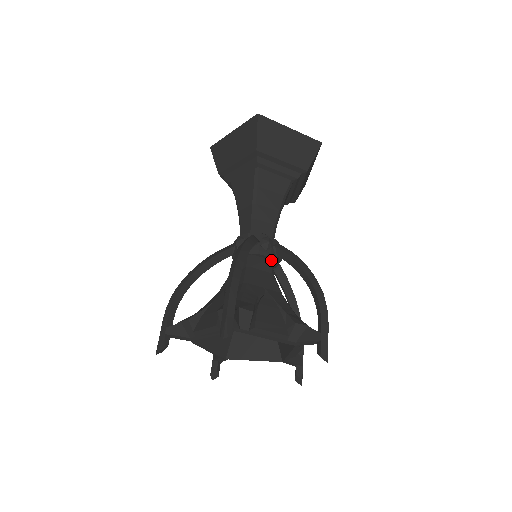
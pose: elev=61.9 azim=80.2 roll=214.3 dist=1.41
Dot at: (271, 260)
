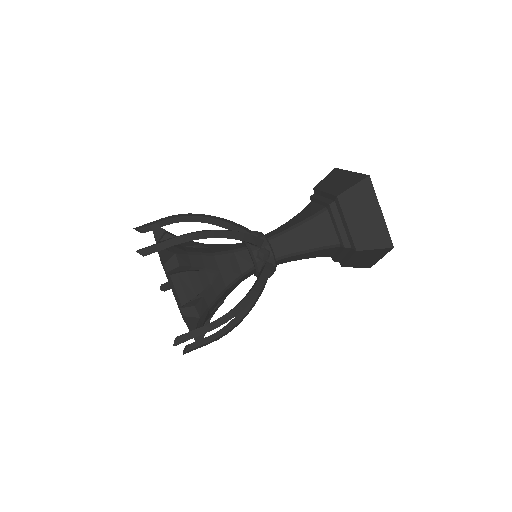
Dot at: (255, 267)
